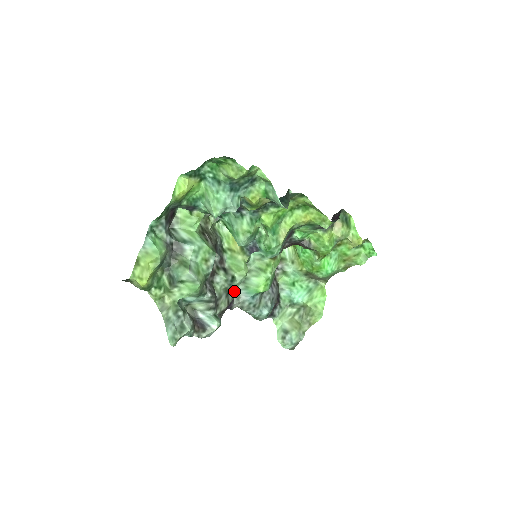
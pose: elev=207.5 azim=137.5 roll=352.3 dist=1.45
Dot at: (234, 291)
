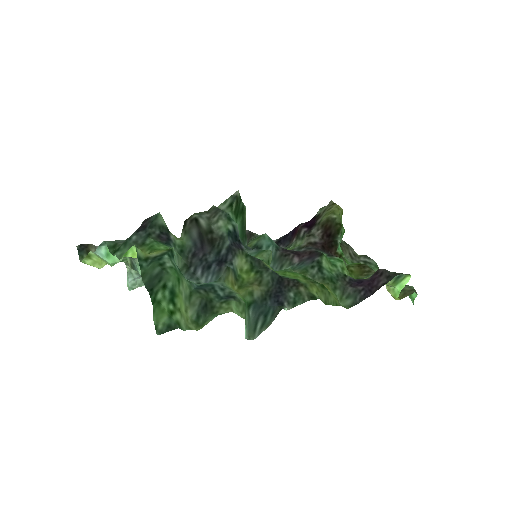
Dot at: occluded
